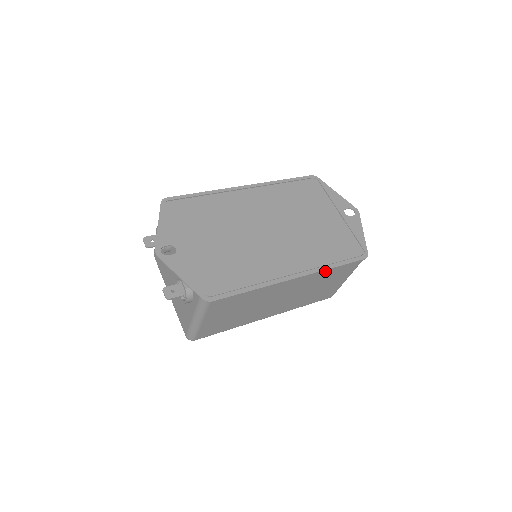
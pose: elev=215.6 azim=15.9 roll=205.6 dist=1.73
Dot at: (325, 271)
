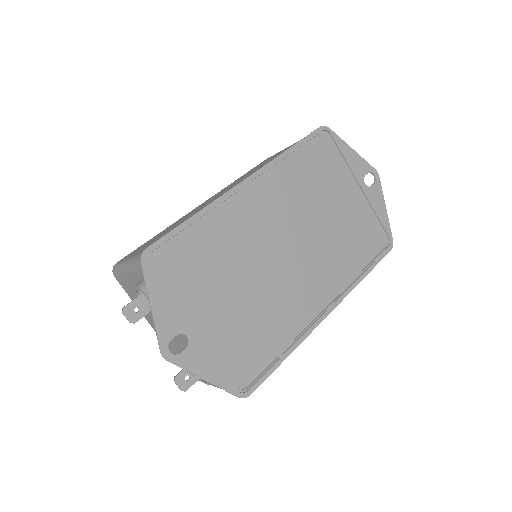
Dot at: occluded
